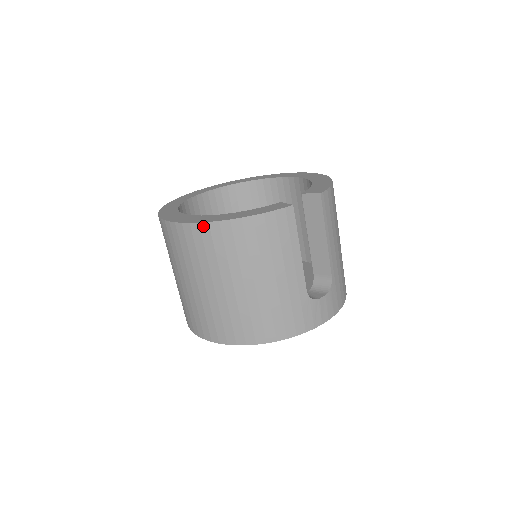
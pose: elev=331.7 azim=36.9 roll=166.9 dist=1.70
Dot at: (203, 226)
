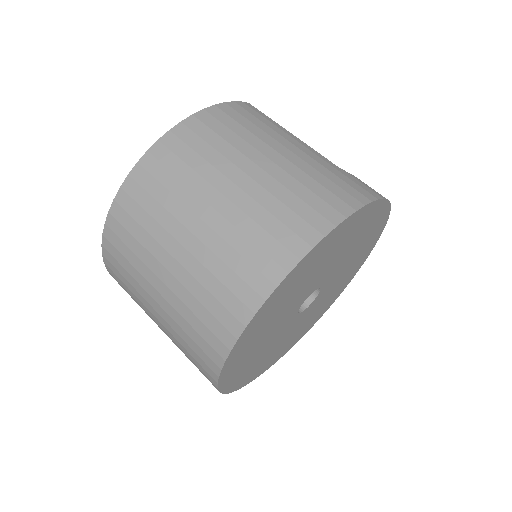
Dot at: (165, 139)
